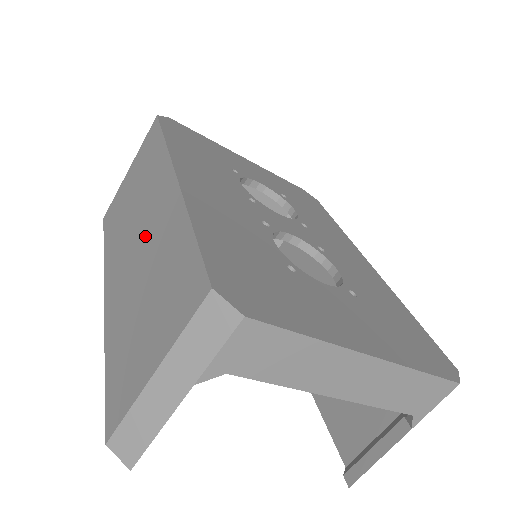
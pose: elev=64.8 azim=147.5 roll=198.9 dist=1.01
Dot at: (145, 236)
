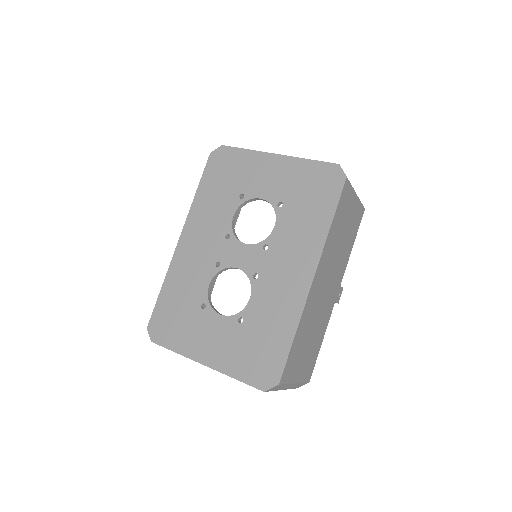
Dot at: occluded
